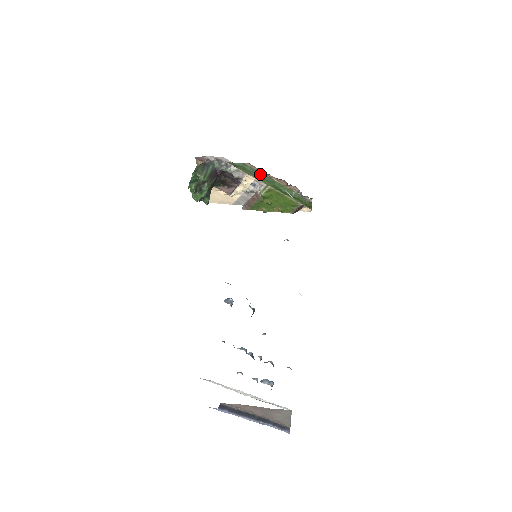
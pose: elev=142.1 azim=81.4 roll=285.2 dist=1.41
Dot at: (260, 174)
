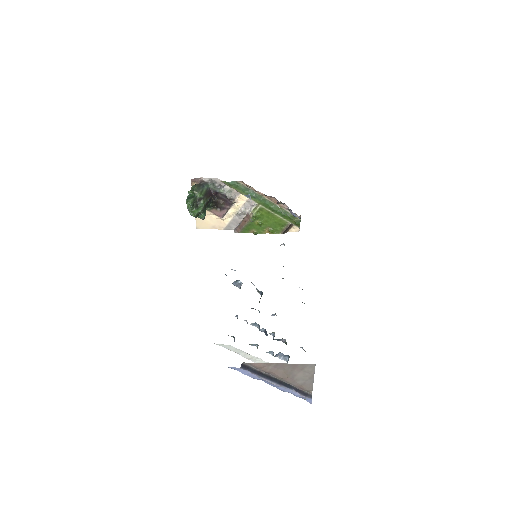
Dot at: (252, 192)
